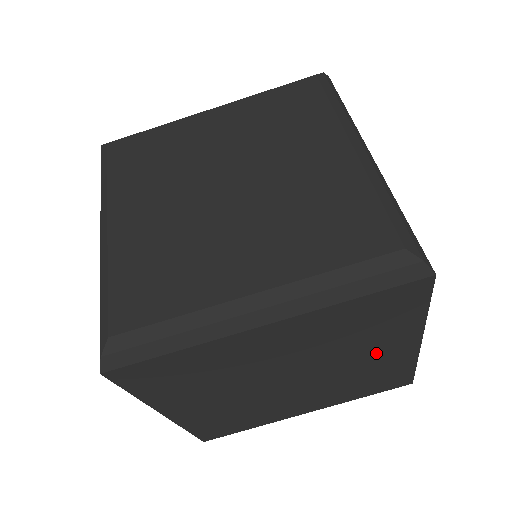
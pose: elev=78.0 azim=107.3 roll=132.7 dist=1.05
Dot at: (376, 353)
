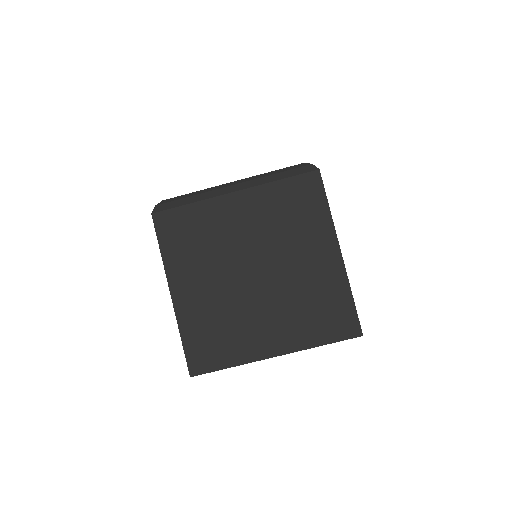
Dot at: (310, 256)
